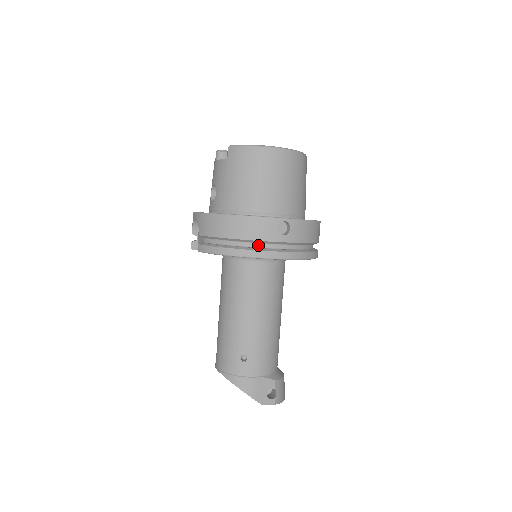
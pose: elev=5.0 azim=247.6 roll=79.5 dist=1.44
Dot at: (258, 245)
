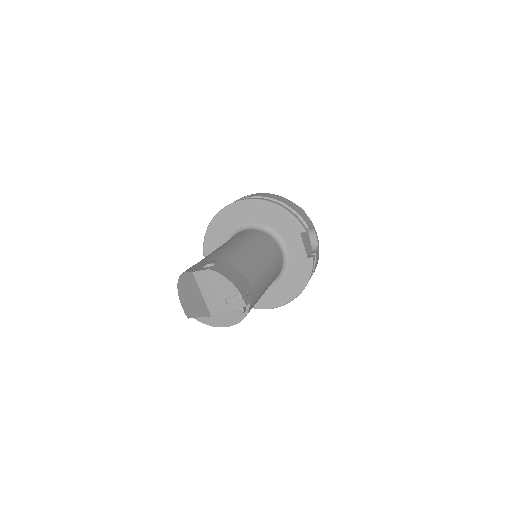
Dot at: occluded
